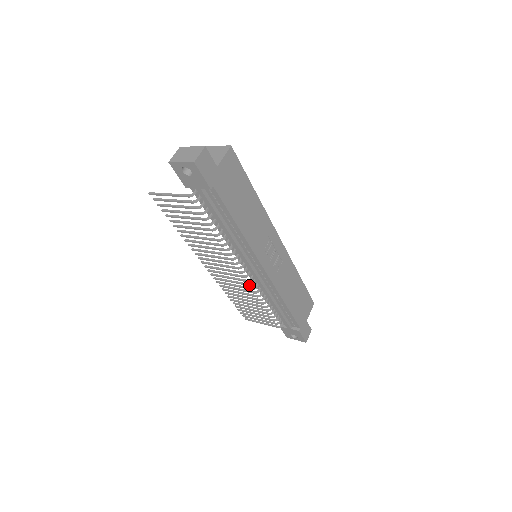
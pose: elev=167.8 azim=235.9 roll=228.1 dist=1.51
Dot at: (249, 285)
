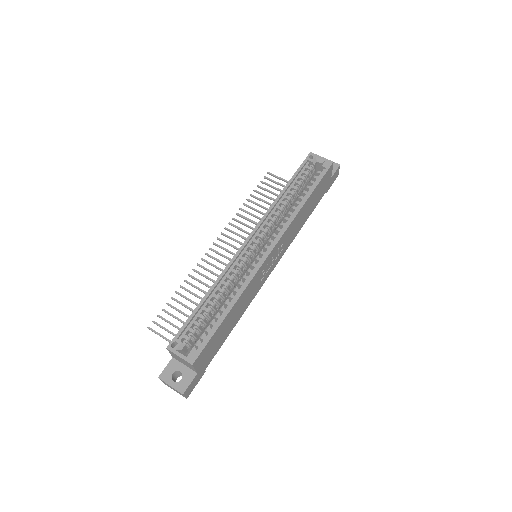
Dot at: occluded
